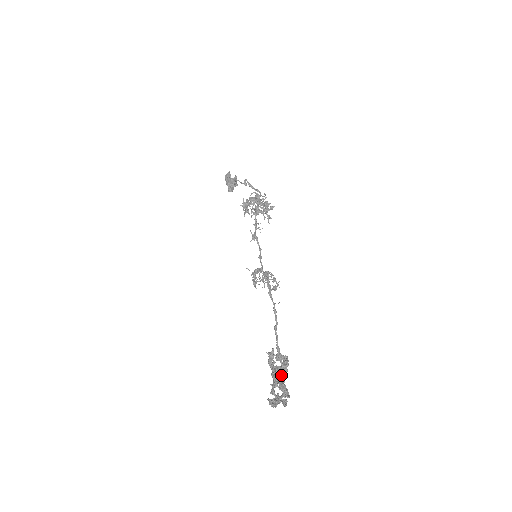
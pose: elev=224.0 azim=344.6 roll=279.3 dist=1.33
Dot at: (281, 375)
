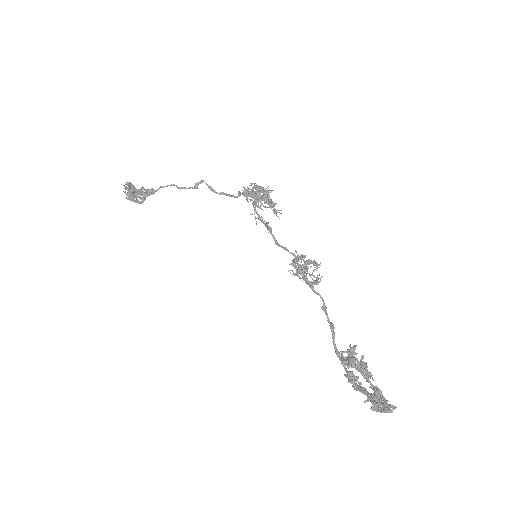
Dot at: occluded
